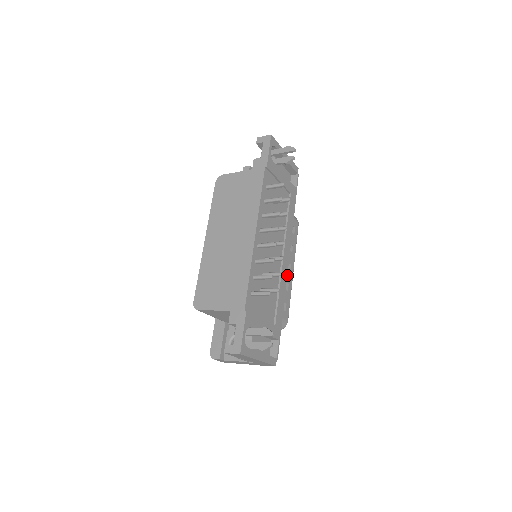
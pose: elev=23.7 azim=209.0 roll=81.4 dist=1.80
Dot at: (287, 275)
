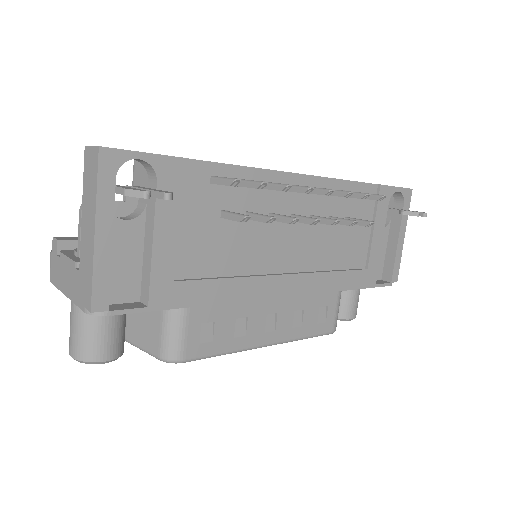
Dot at: (258, 324)
